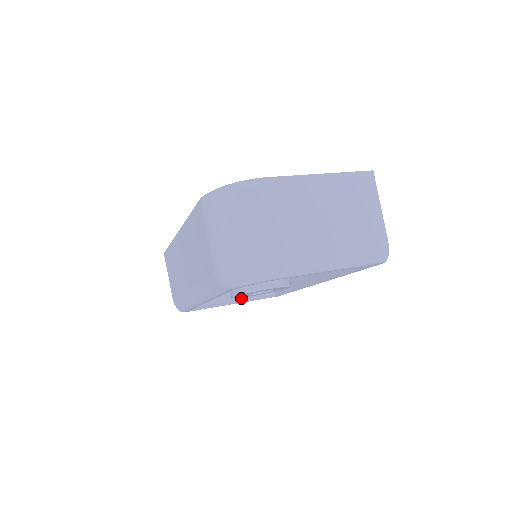
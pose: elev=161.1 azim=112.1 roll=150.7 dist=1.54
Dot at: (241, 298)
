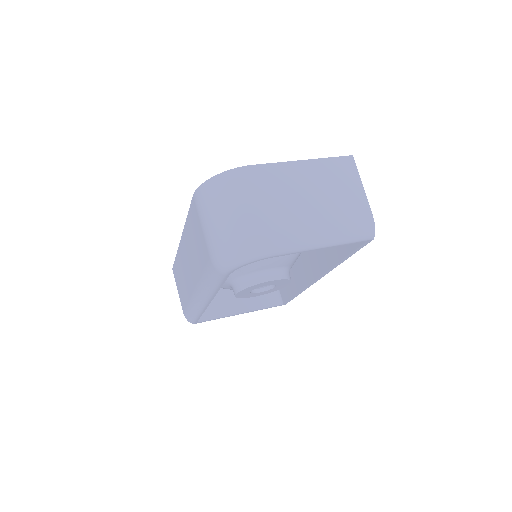
Dot at: (249, 307)
